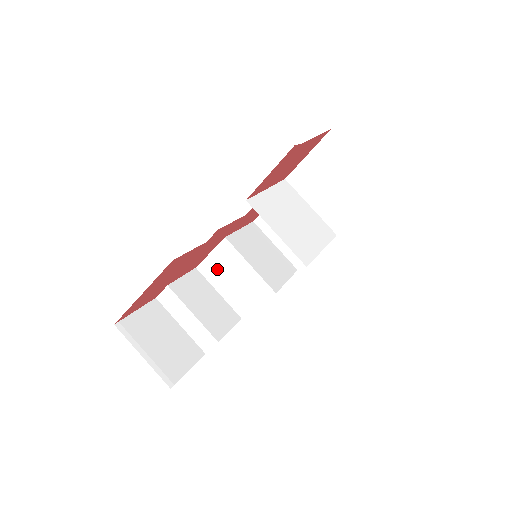
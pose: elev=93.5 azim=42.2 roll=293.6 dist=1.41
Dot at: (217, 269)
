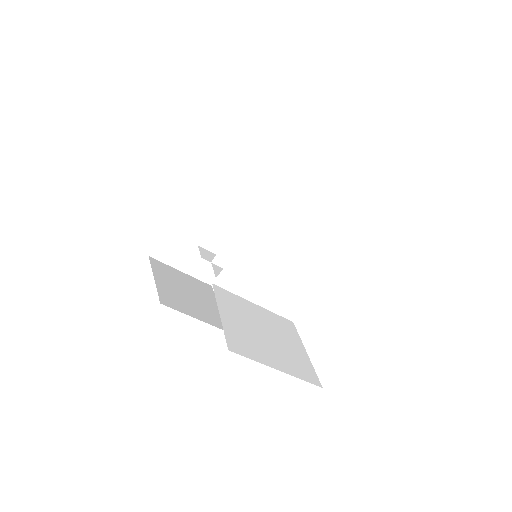
Dot at: occluded
